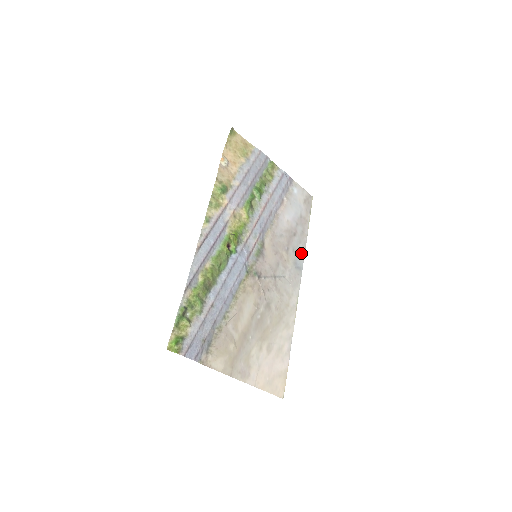
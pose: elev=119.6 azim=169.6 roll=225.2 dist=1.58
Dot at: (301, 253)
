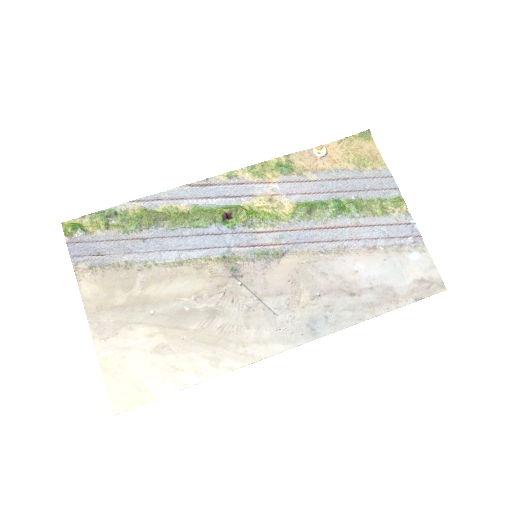
Dot at: (339, 321)
